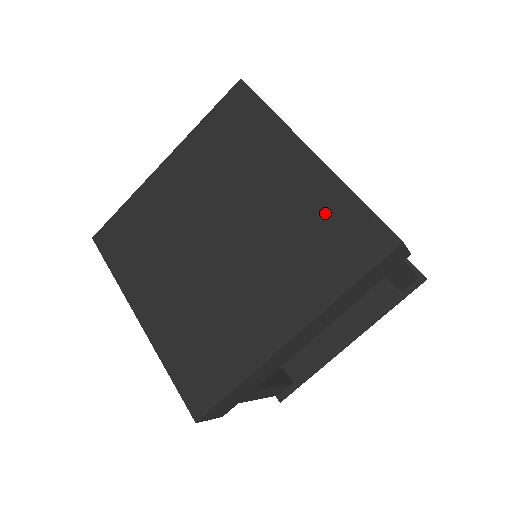
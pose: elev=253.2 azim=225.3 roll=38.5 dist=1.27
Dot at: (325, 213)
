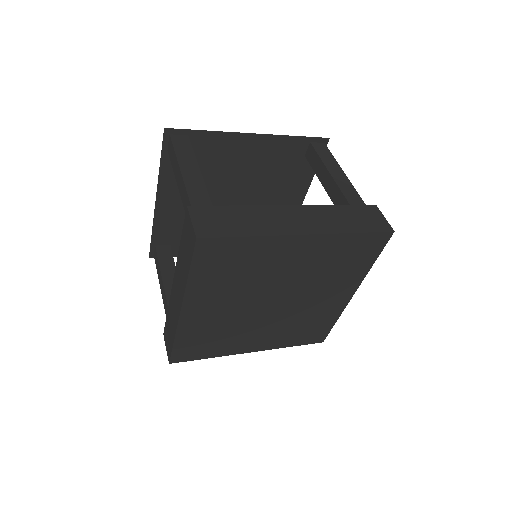
Dot at: (339, 251)
